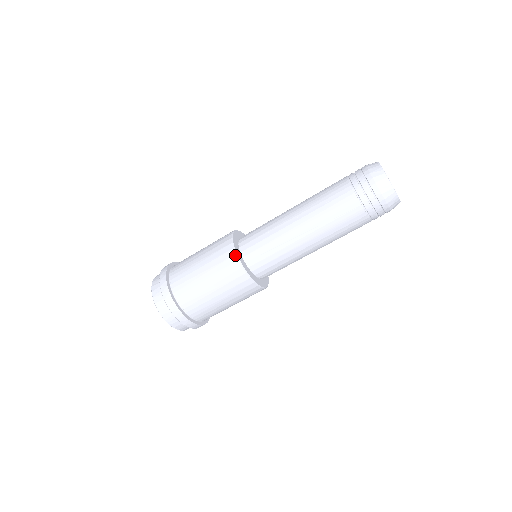
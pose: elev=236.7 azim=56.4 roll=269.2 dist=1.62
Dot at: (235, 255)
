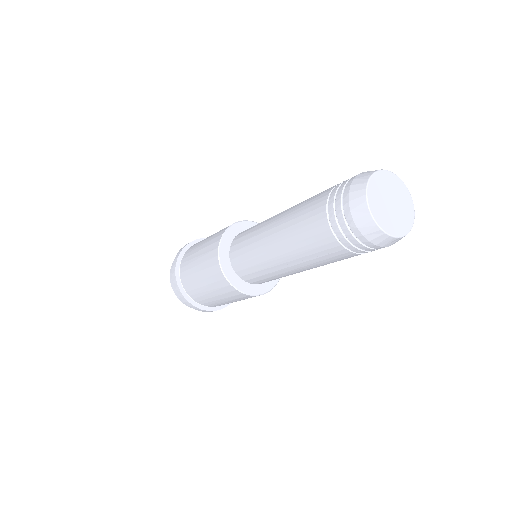
Dot at: (243, 294)
